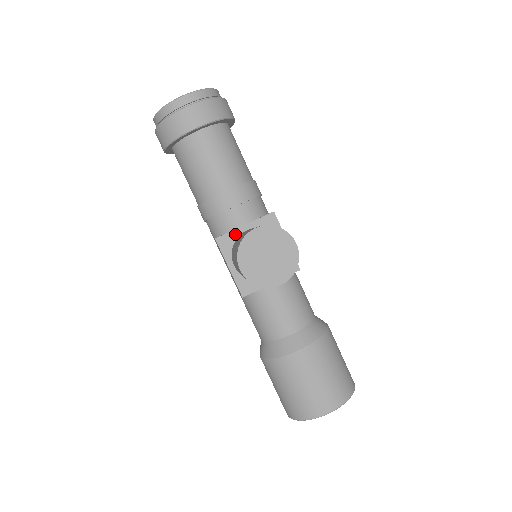
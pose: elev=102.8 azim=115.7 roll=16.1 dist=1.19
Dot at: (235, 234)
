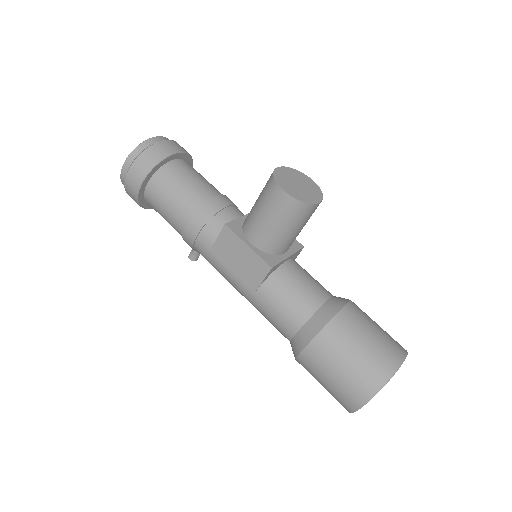
Dot at: (240, 221)
